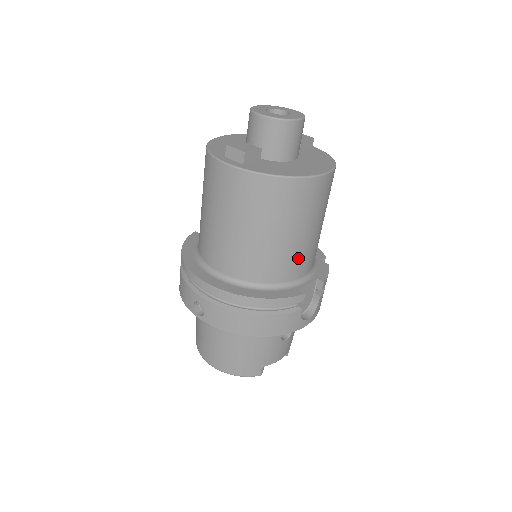
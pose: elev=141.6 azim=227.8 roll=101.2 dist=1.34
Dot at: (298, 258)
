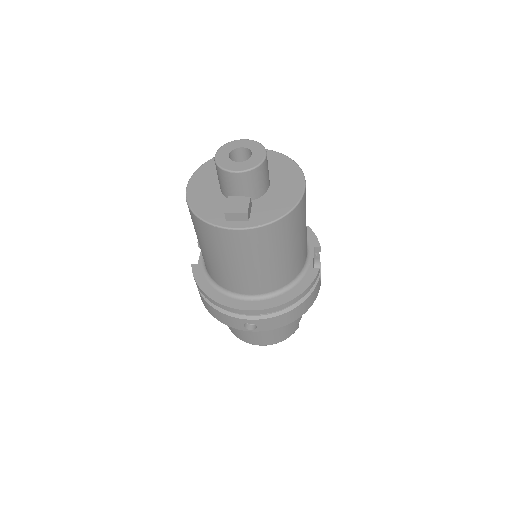
Dot at: (304, 249)
